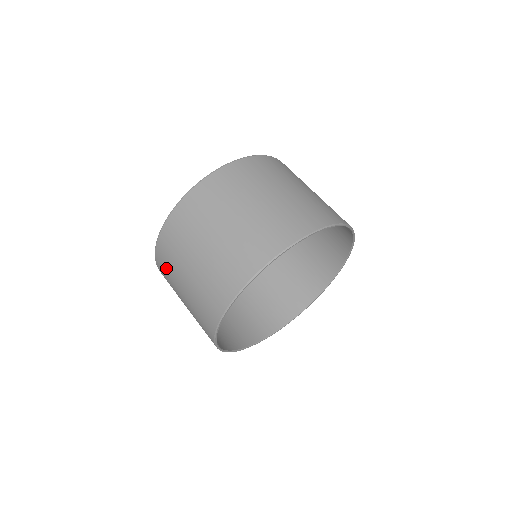
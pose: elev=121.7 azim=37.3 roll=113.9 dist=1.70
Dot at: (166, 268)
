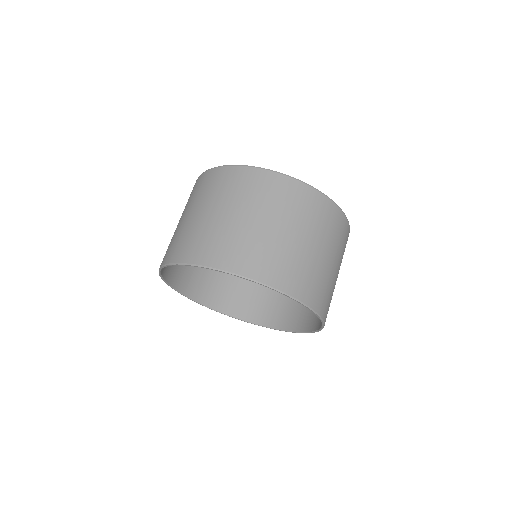
Dot at: (190, 195)
